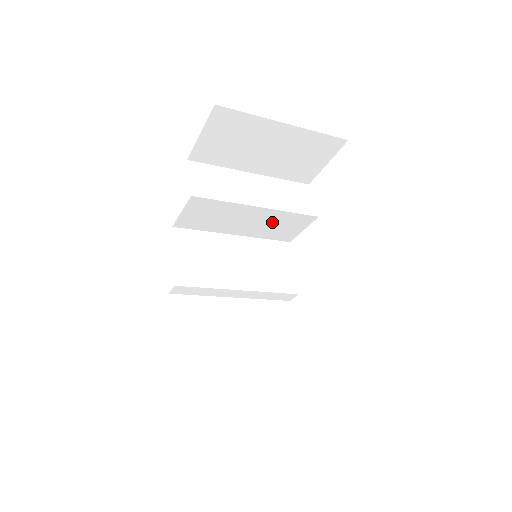
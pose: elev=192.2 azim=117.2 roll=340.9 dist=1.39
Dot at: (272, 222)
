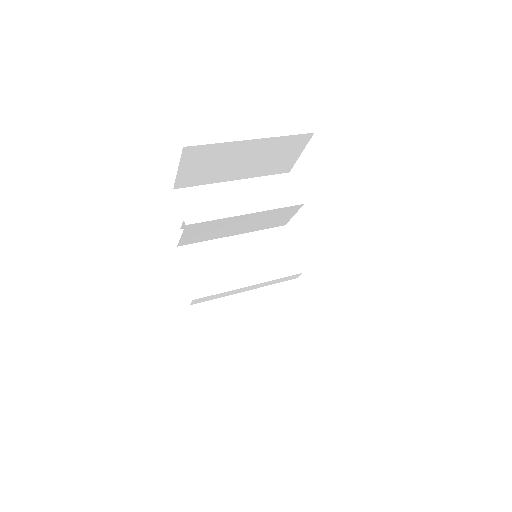
Dot at: (263, 219)
